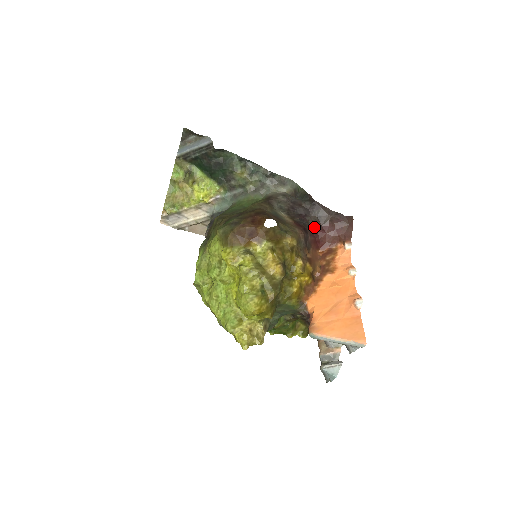
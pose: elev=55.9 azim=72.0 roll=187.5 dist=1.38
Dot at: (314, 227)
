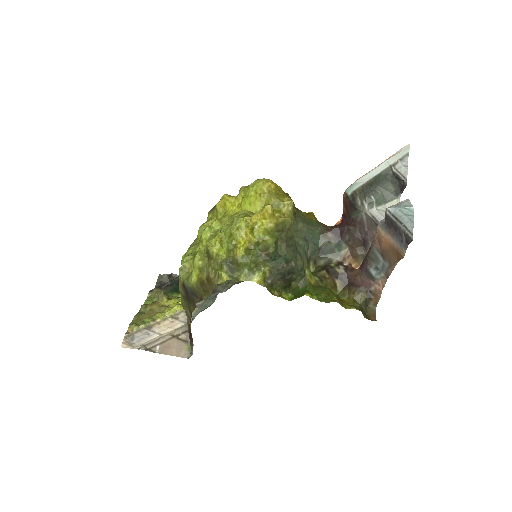
Dot at: occluded
